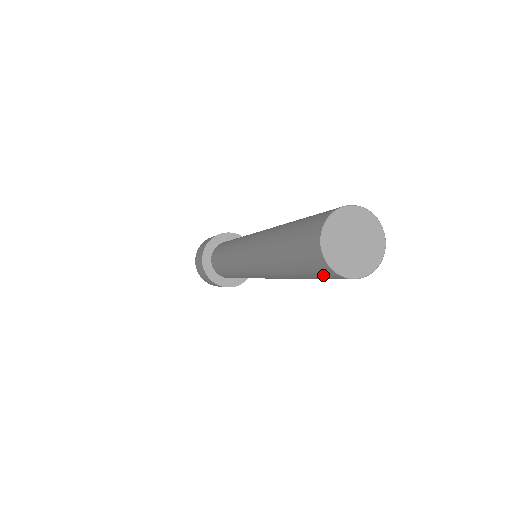
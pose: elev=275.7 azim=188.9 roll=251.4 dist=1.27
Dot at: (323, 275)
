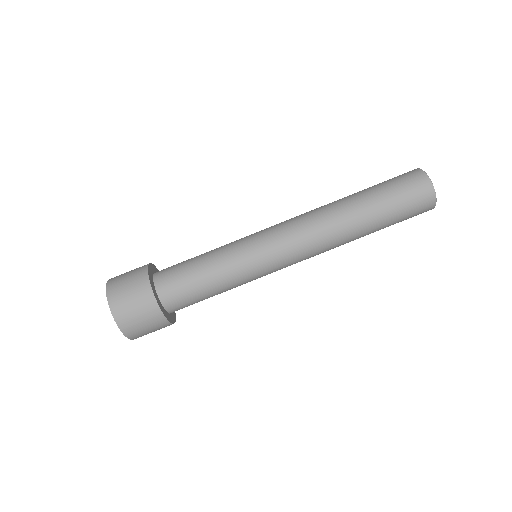
Dot at: (416, 202)
